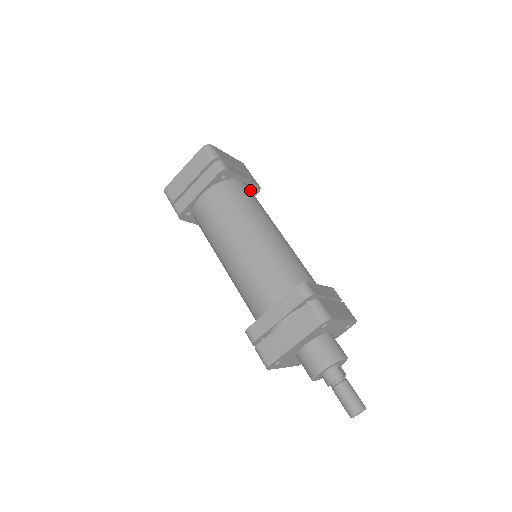
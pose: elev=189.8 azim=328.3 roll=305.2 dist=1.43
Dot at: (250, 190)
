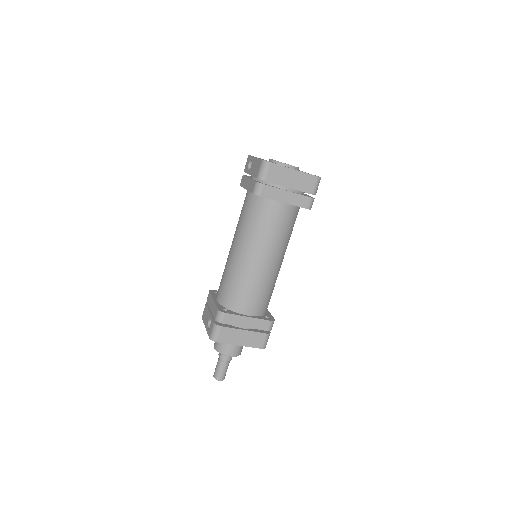
Dot at: occluded
